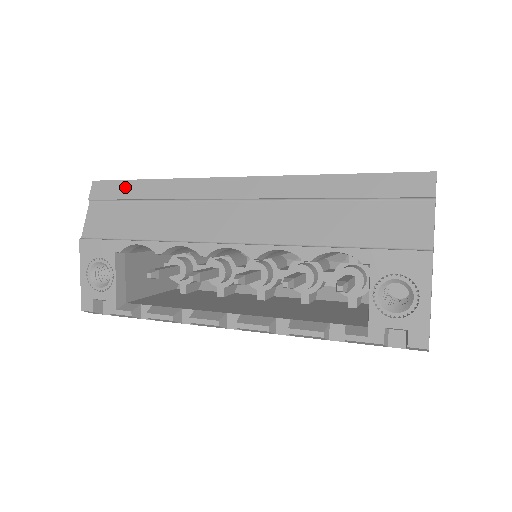
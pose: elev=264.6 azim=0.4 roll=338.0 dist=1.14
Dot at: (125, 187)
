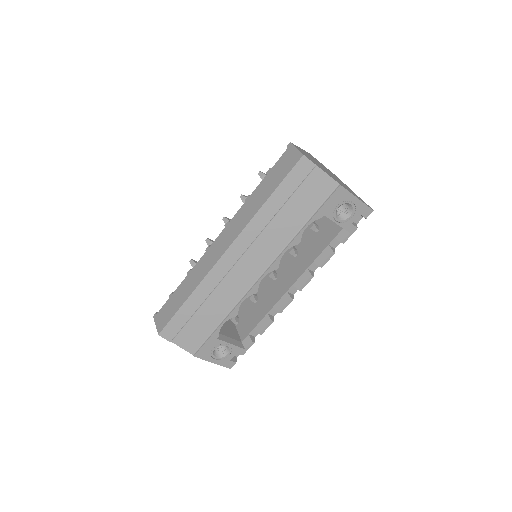
Dot at: (179, 317)
